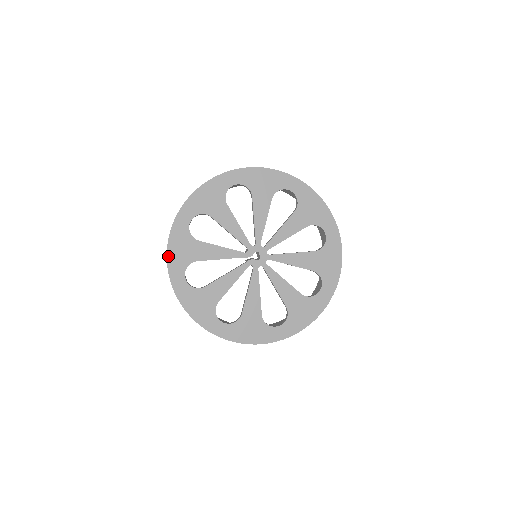
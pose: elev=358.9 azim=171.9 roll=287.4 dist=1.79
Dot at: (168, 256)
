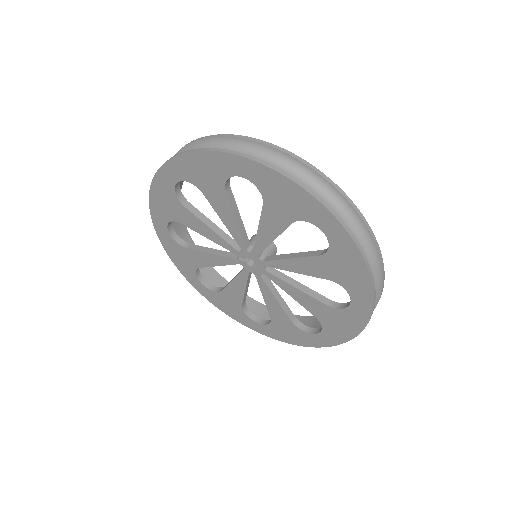
Dot at: (150, 200)
